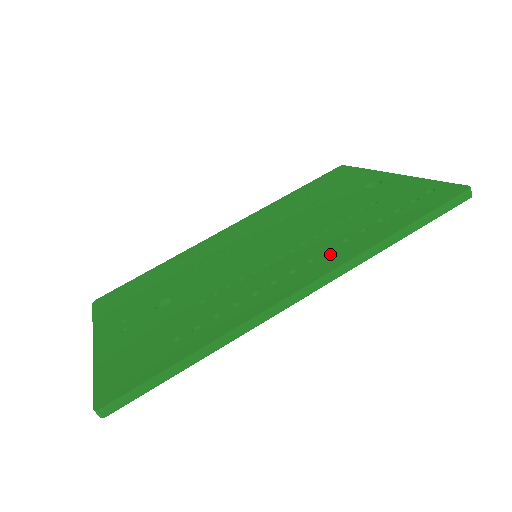
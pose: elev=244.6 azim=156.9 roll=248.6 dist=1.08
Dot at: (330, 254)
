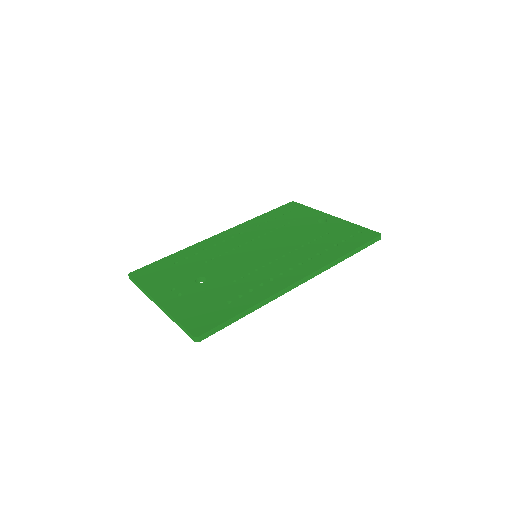
Dot at: (311, 261)
